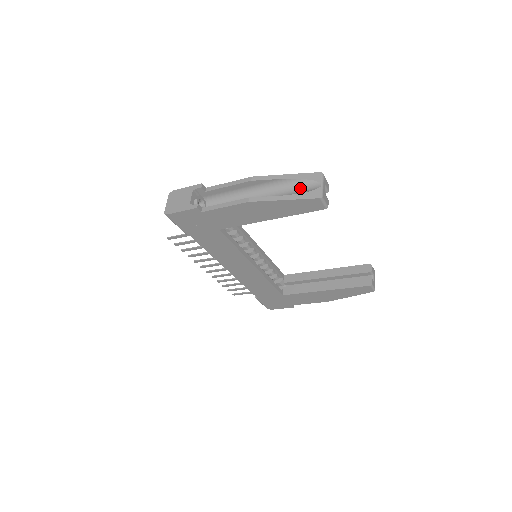
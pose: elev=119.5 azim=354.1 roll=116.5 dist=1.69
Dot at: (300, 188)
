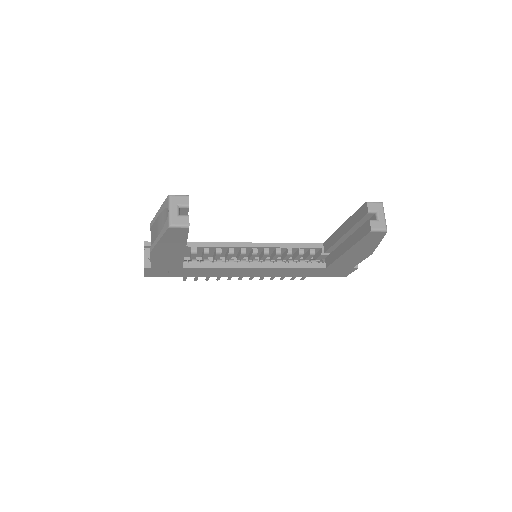
Dot at: occluded
